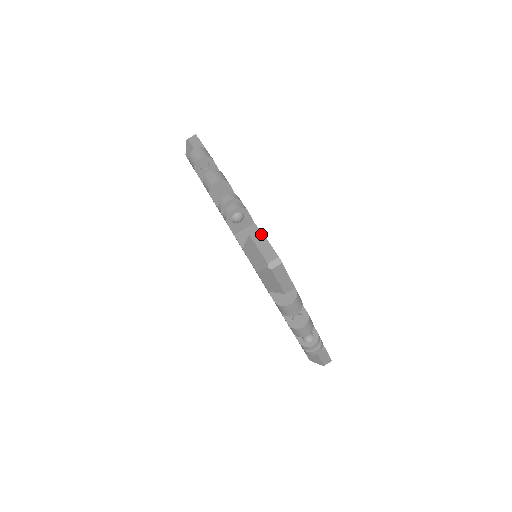
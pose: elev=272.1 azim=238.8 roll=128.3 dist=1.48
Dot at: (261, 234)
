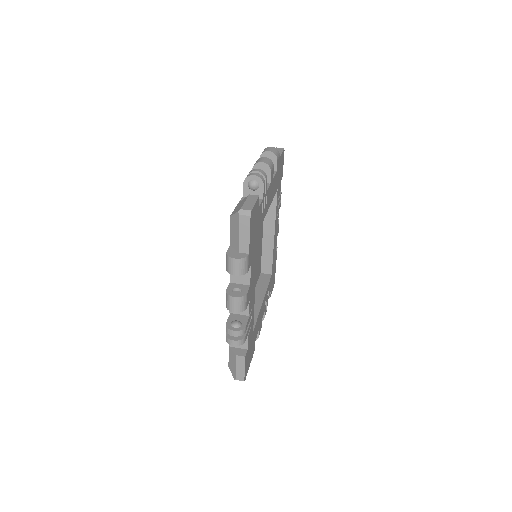
Dot at: (256, 198)
